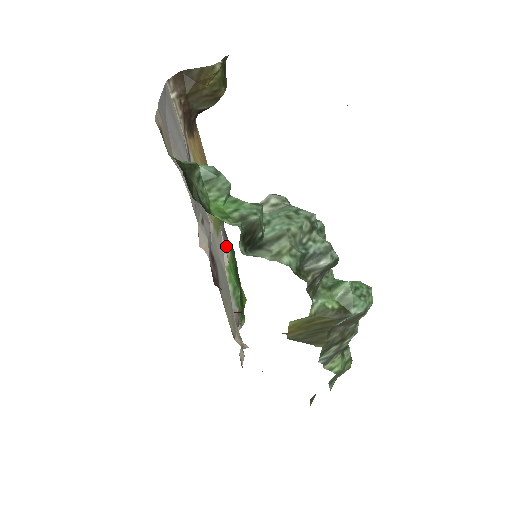
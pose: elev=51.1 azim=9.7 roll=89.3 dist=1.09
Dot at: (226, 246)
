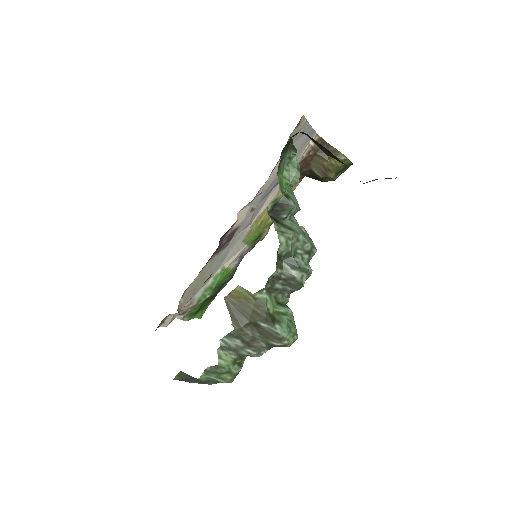
Dot at: (236, 261)
